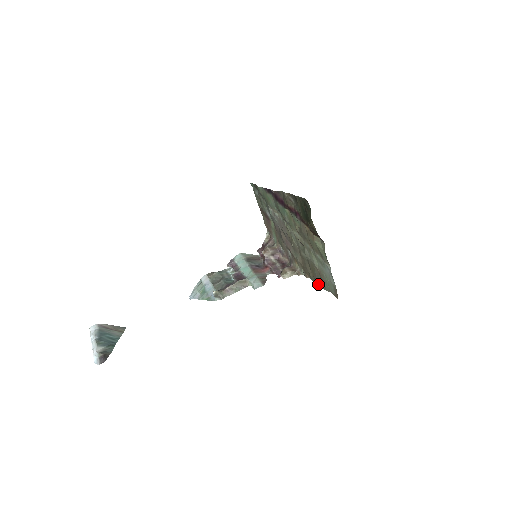
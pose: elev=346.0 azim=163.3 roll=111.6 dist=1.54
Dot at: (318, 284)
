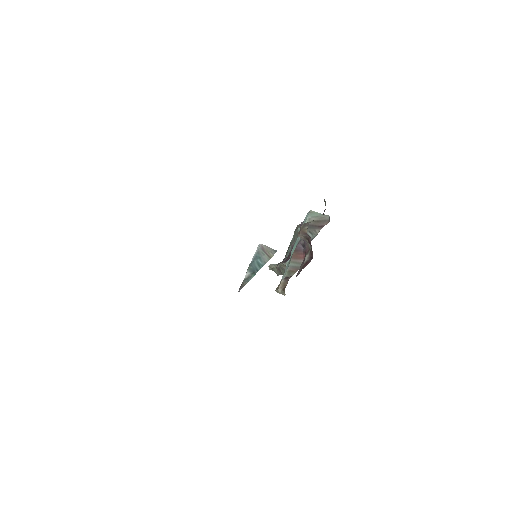
Dot at: occluded
